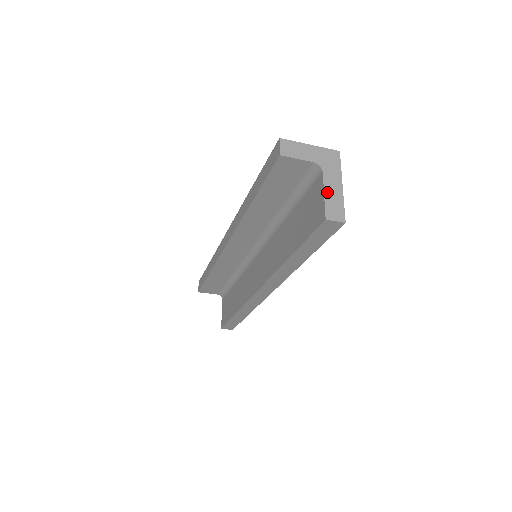
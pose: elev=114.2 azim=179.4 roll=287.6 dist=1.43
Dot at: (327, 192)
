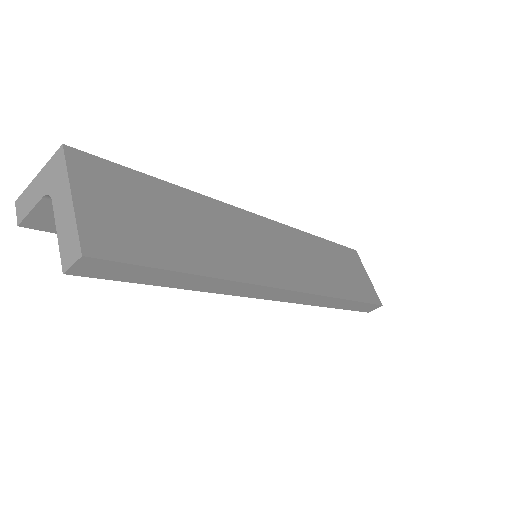
Dot at: (59, 227)
